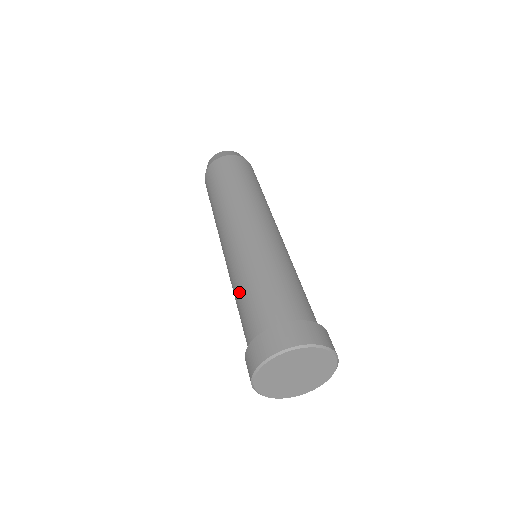
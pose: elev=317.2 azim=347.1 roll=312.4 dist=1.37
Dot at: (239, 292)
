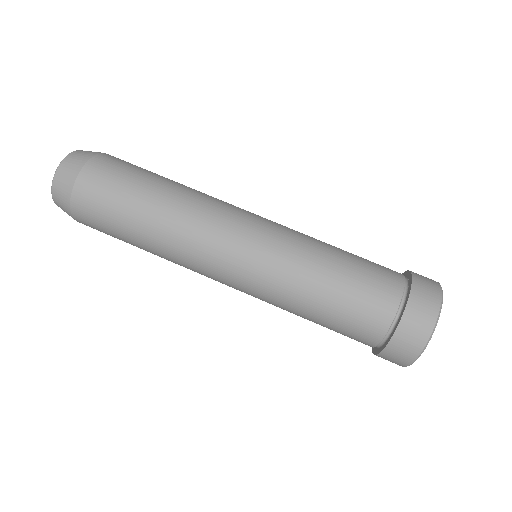
Dot at: (317, 300)
